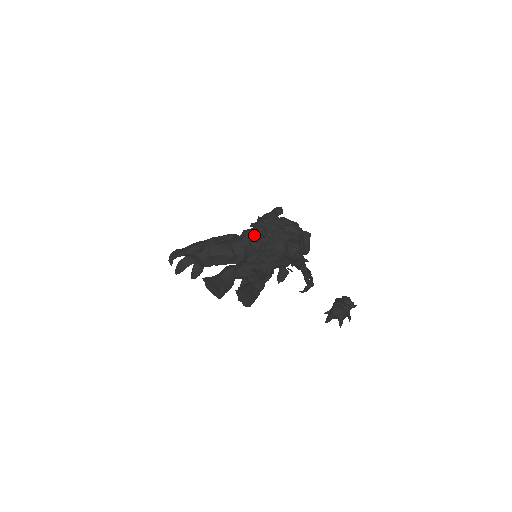
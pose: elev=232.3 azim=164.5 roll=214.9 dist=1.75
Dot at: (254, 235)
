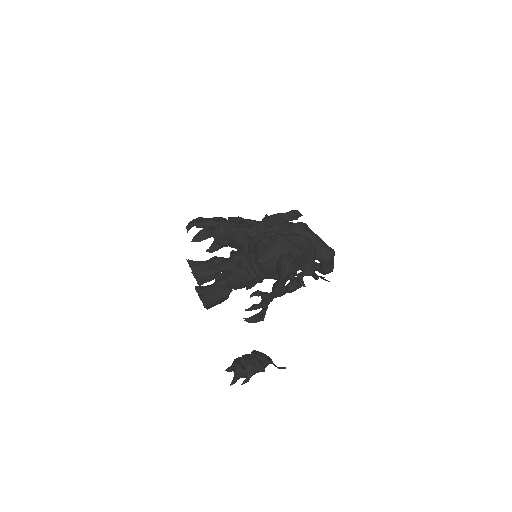
Dot at: occluded
